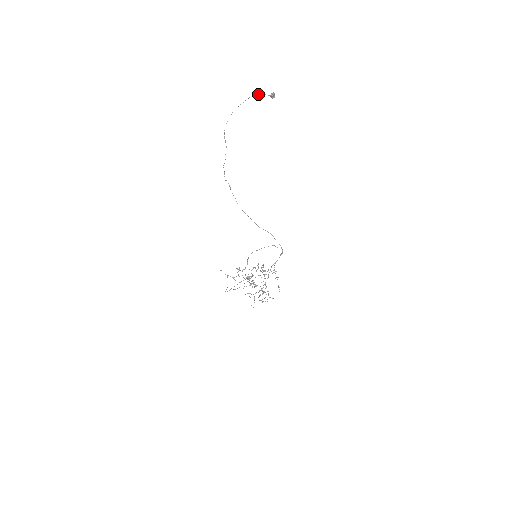
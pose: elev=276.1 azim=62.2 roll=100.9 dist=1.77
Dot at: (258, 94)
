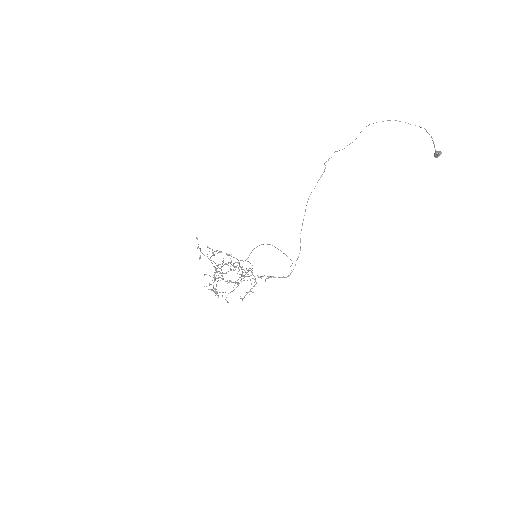
Dot at: occluded
